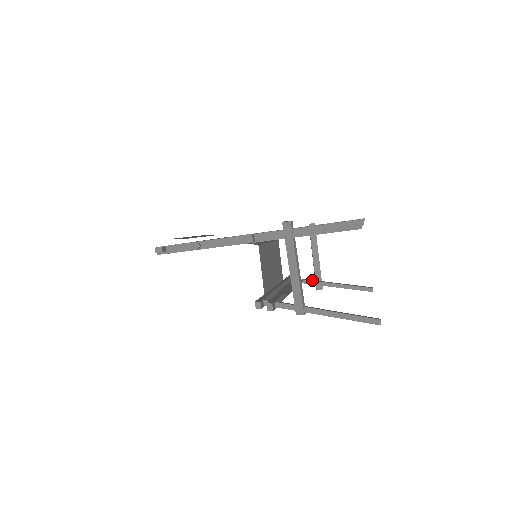
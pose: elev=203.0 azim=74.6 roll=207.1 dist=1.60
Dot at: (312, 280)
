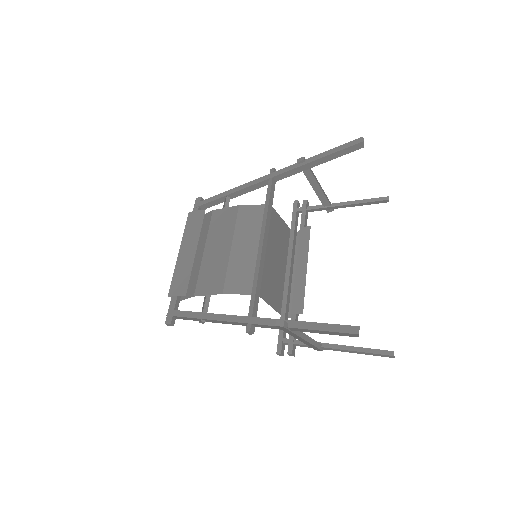
Dot at: (320, 207)
